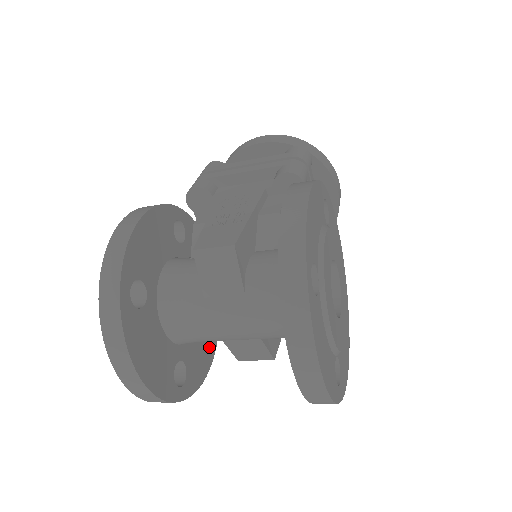
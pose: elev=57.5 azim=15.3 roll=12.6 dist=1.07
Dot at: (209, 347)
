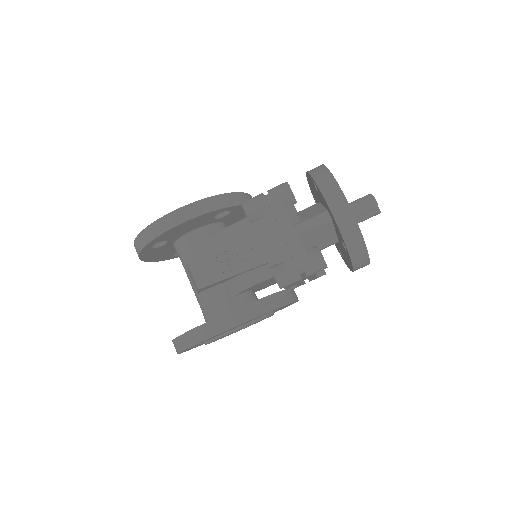
Dot at: occluded
